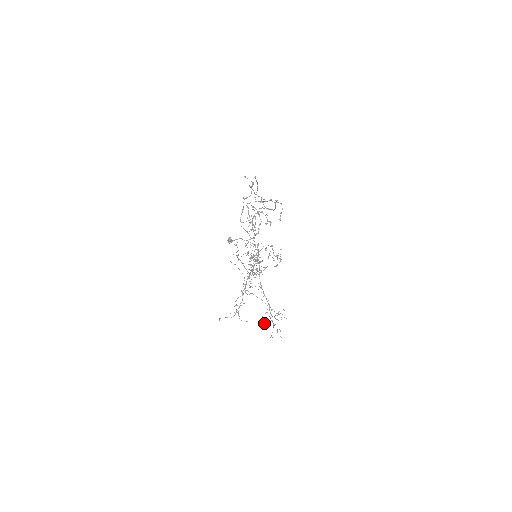
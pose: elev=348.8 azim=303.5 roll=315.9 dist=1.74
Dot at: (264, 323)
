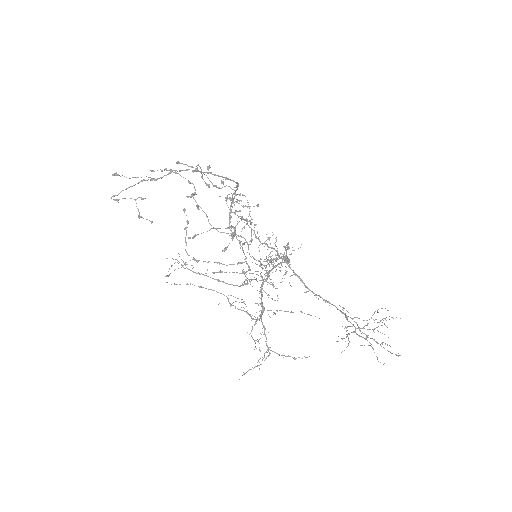
Dot at: occluded
